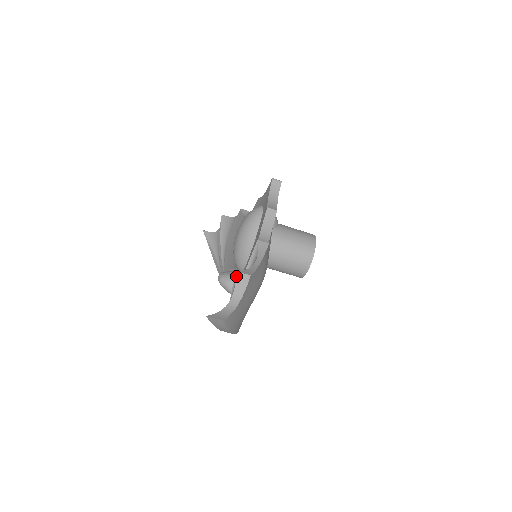
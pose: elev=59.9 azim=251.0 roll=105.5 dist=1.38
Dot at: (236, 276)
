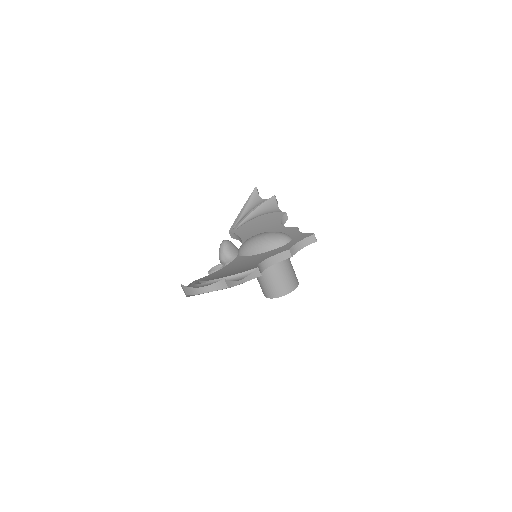
Dot at: (221, 280)
